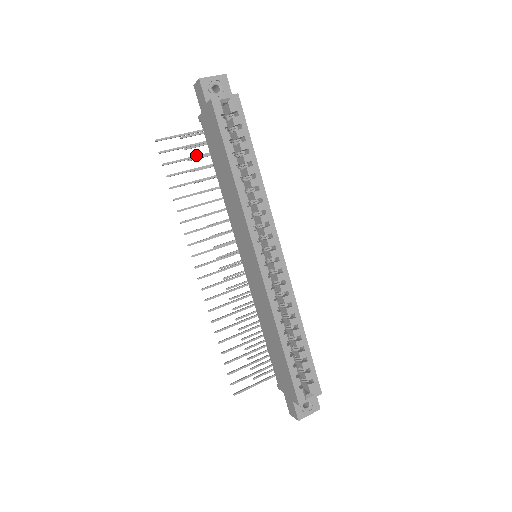
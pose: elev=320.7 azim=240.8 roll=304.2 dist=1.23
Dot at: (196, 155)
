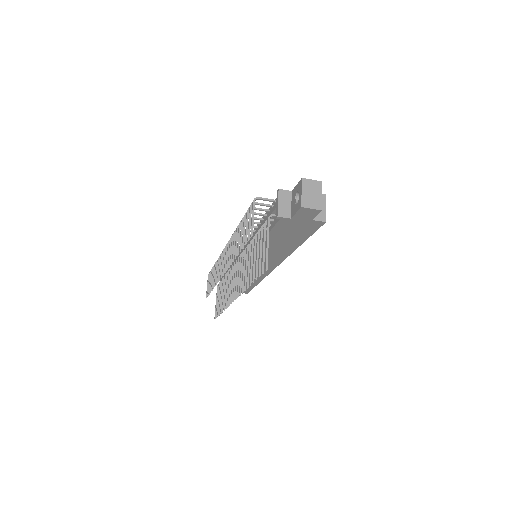
Dot at: occluded
